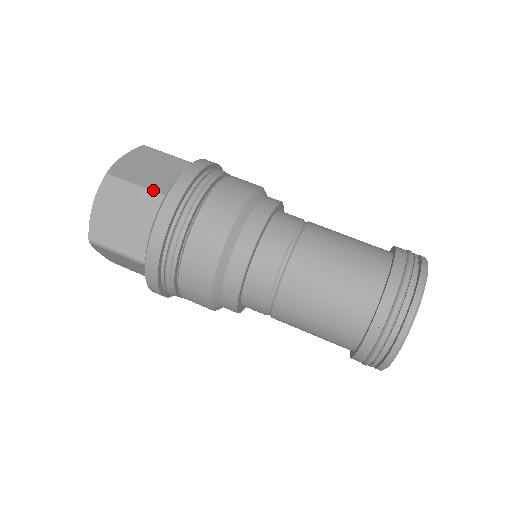
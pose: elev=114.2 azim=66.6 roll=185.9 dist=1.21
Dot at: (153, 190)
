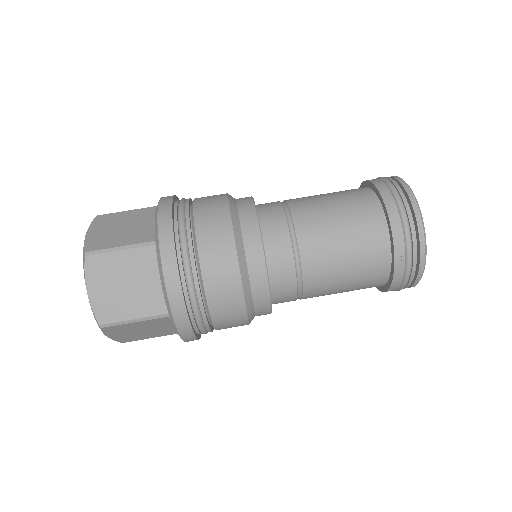
Dot at: (153, 315)
